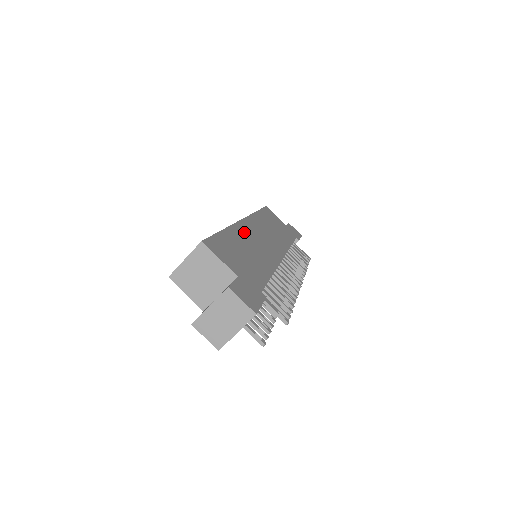
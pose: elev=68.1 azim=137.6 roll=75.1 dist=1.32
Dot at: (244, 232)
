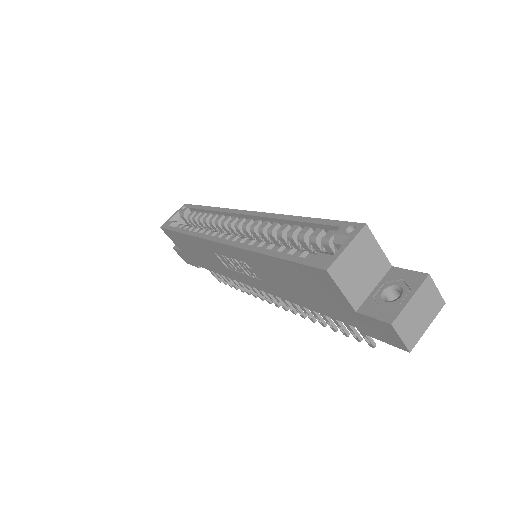
Dot at: occluded
